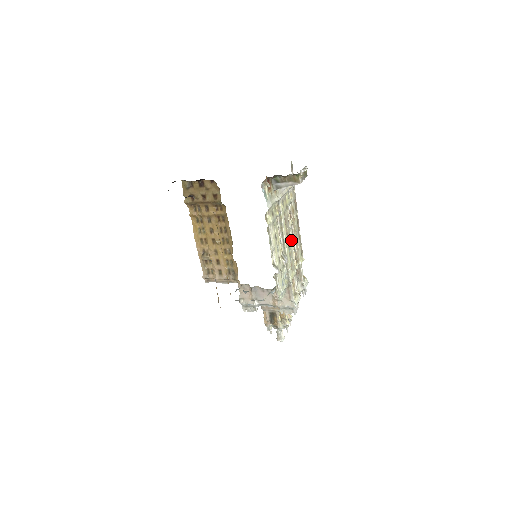
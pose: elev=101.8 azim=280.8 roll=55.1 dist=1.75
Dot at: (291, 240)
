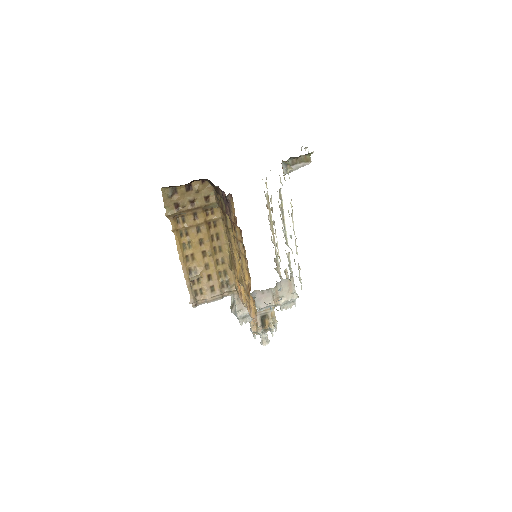
Dot at: (275, 231)
